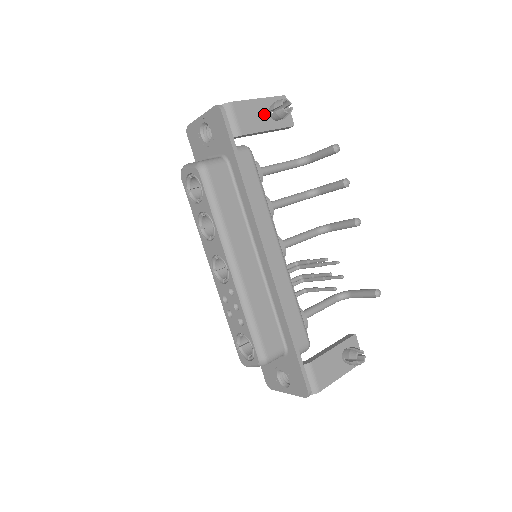
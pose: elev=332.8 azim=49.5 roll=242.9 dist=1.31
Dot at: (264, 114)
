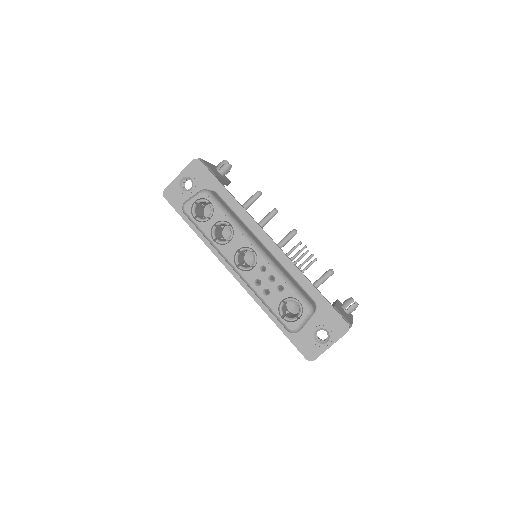
Dot at: (216, 171)
